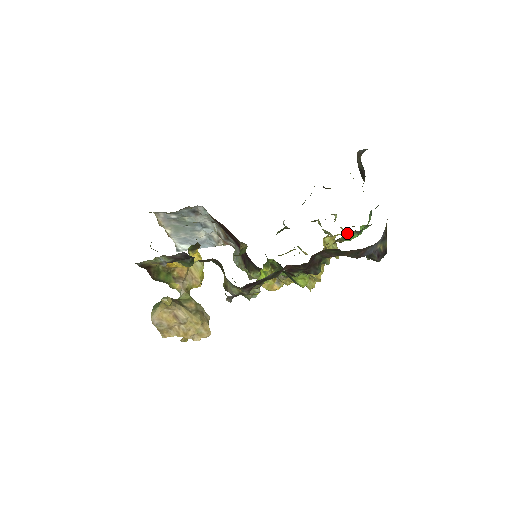
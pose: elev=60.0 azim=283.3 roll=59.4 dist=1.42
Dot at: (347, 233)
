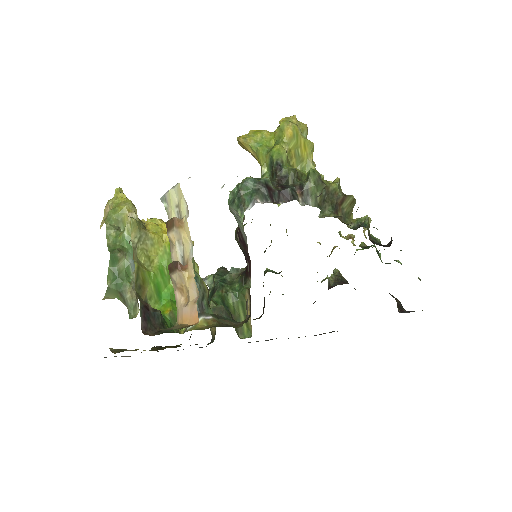
Dot at: (351, 241)
